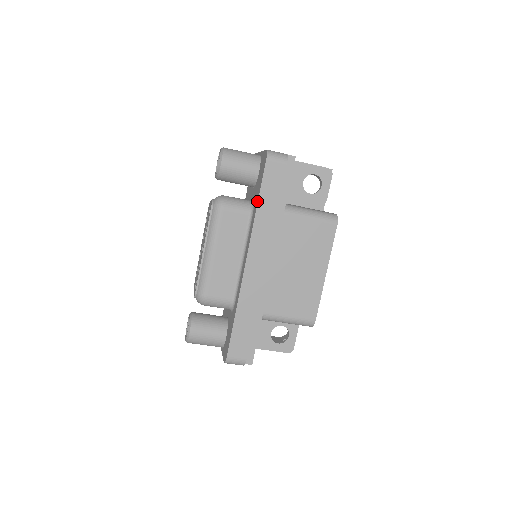
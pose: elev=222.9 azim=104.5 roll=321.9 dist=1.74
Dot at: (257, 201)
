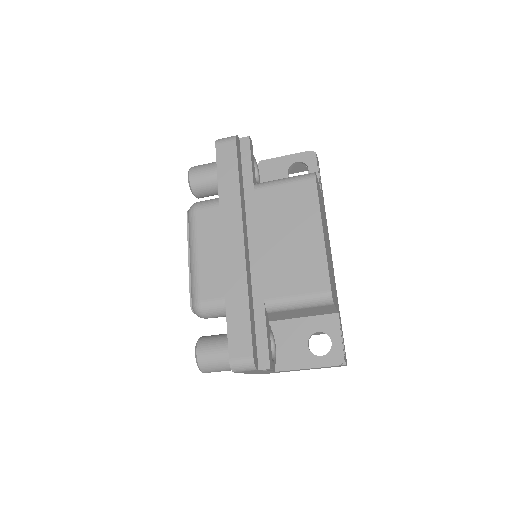
Dot at: (218, 184)
